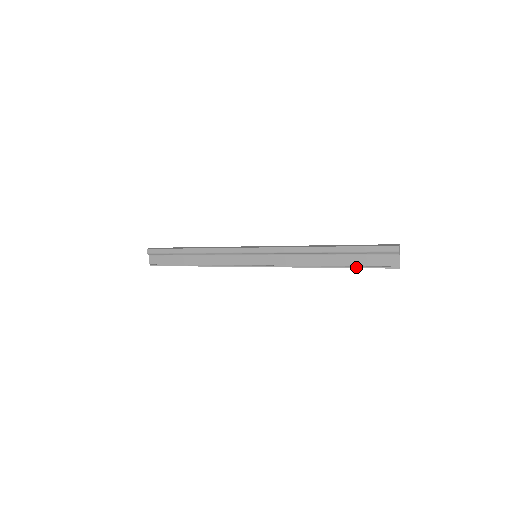
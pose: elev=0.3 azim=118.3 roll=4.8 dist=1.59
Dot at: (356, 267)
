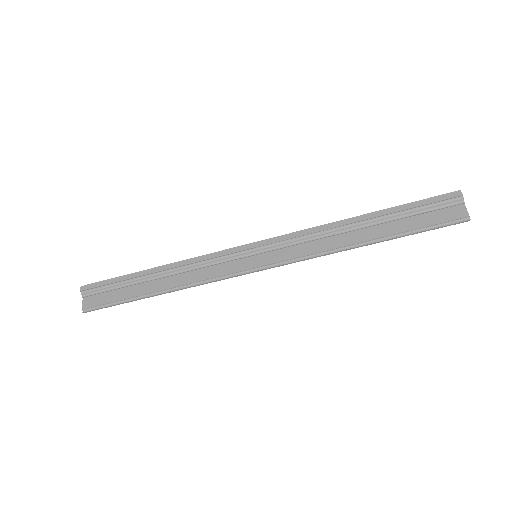
Dot at: (408, 233)
